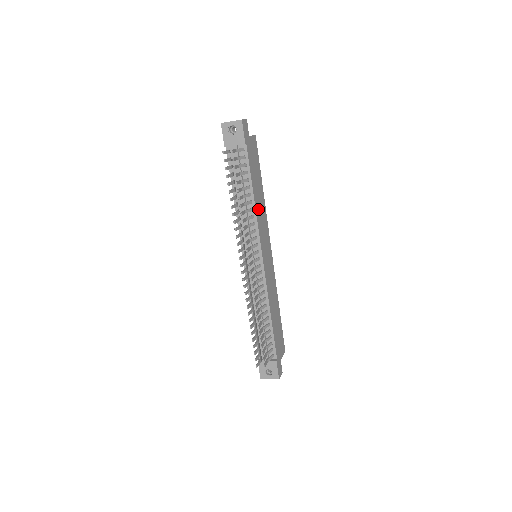
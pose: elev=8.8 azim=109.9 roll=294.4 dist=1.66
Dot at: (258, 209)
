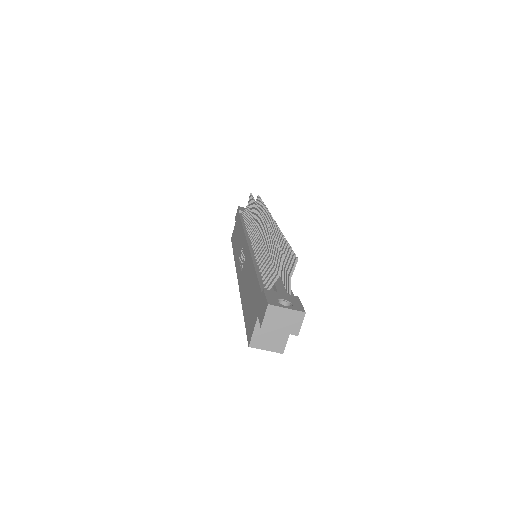
Dot at: occluded
